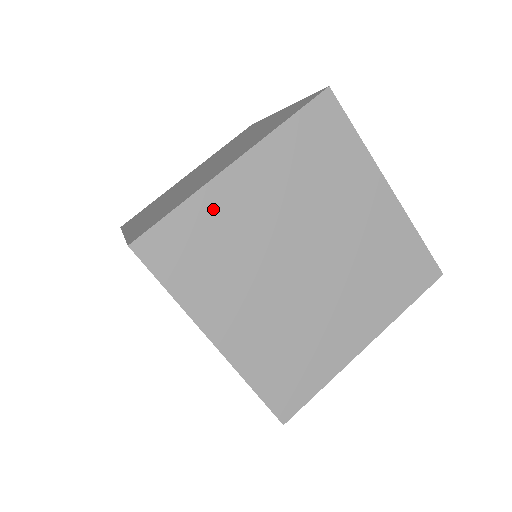
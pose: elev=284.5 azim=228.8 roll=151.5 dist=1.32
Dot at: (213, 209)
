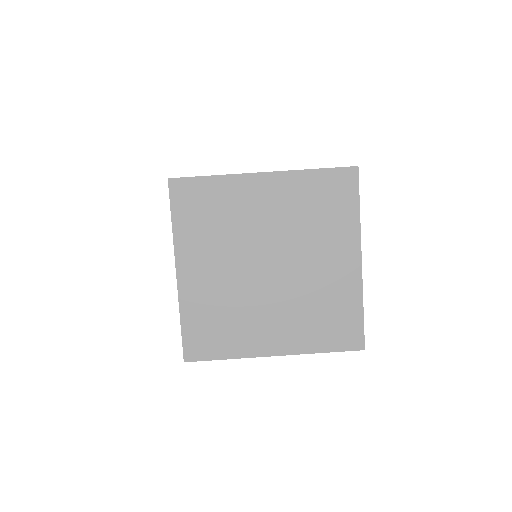
Dot at: (232, 192)
